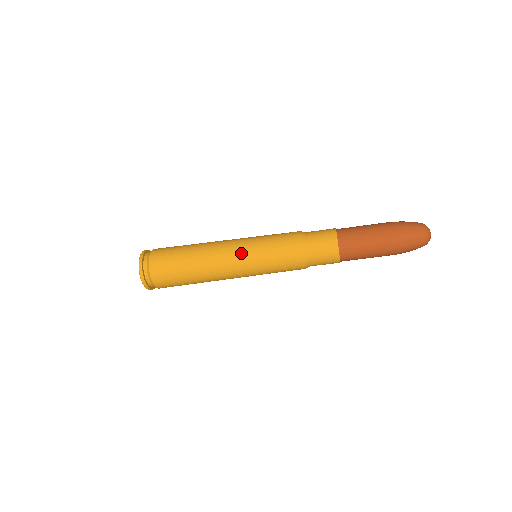
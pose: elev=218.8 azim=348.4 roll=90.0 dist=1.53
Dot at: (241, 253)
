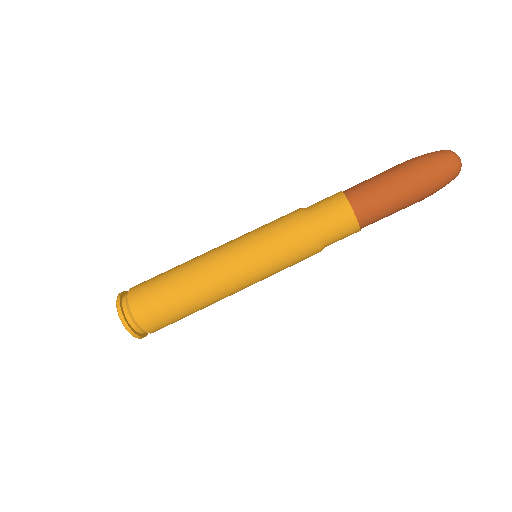
Dot at: (237, 259)
